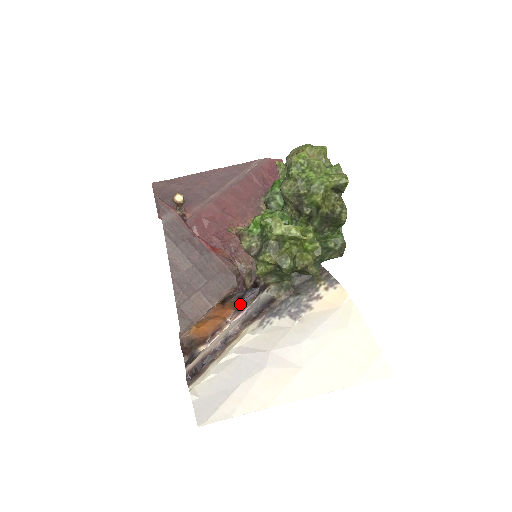
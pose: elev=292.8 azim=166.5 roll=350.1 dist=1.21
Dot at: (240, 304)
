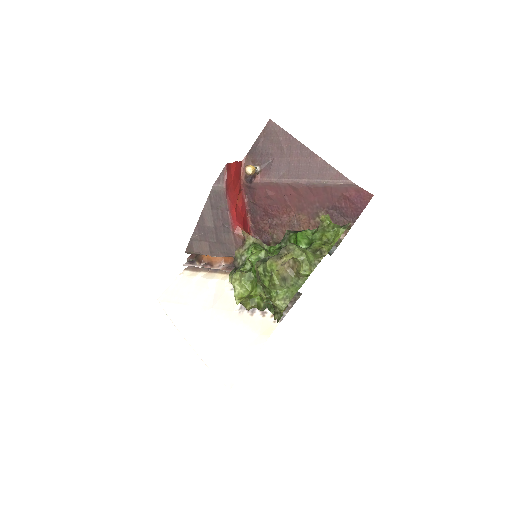
Dot at: occluded
